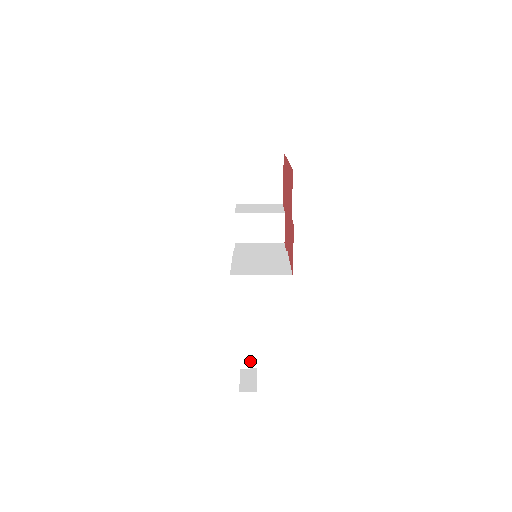
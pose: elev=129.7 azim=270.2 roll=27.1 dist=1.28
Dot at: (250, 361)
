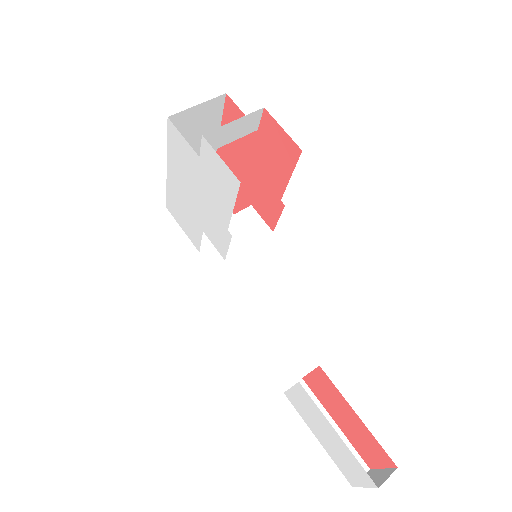
Dot at: occluded
